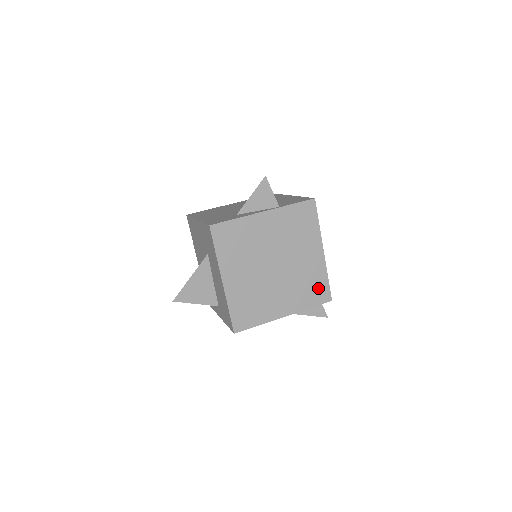
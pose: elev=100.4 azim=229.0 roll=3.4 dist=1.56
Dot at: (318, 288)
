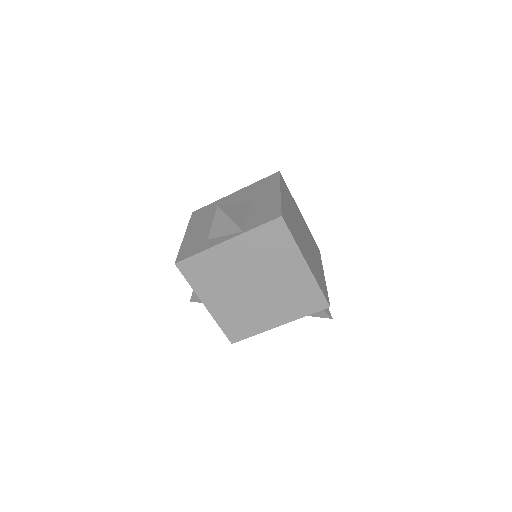
Dot at: (310, 298)
